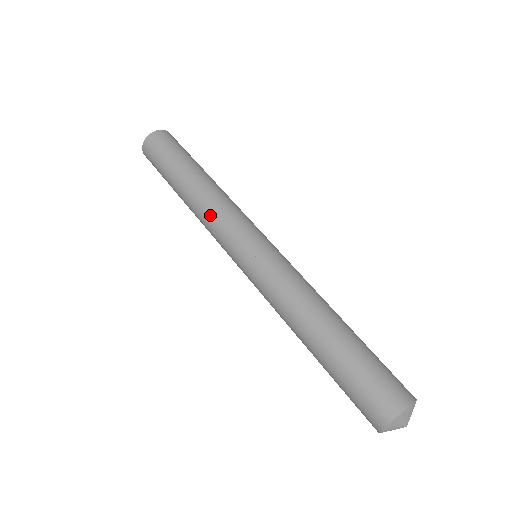
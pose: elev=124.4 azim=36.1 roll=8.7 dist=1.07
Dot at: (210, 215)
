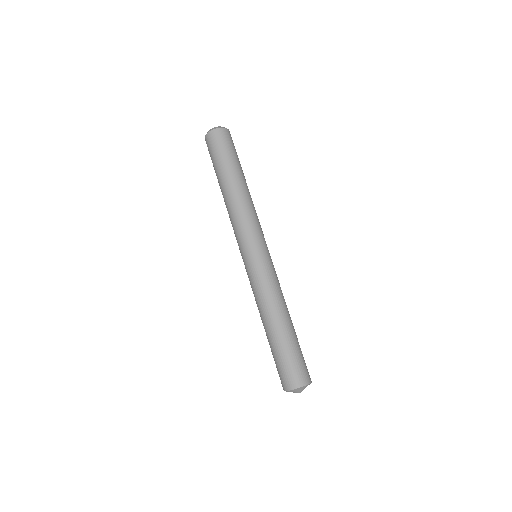
Dot at: (242, 214)
